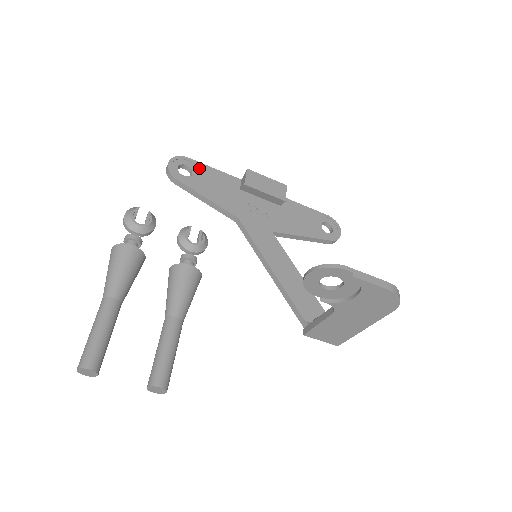
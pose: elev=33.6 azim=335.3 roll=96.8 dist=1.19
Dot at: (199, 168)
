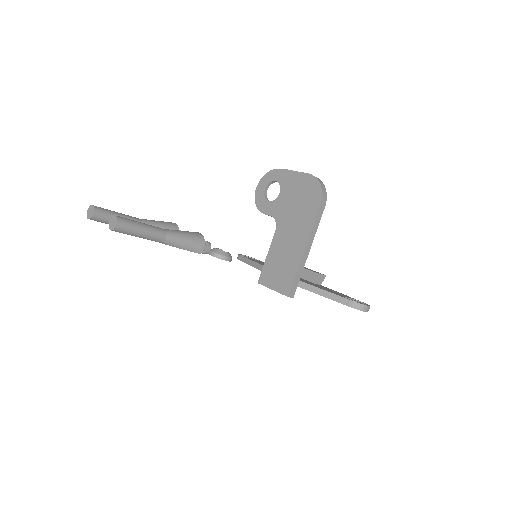
Dot at: occluded
